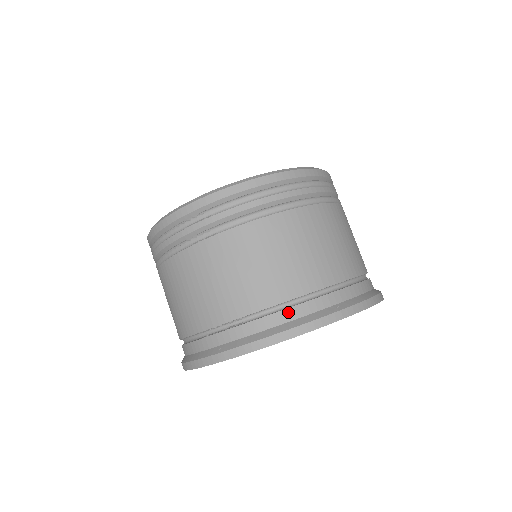
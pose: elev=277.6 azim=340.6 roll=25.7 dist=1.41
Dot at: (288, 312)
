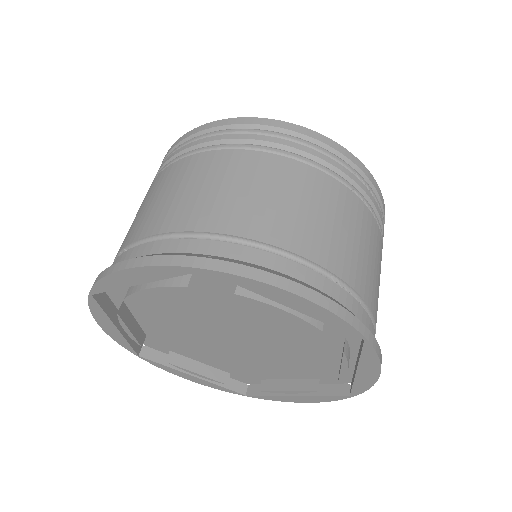
Dot at: (155, 244)
